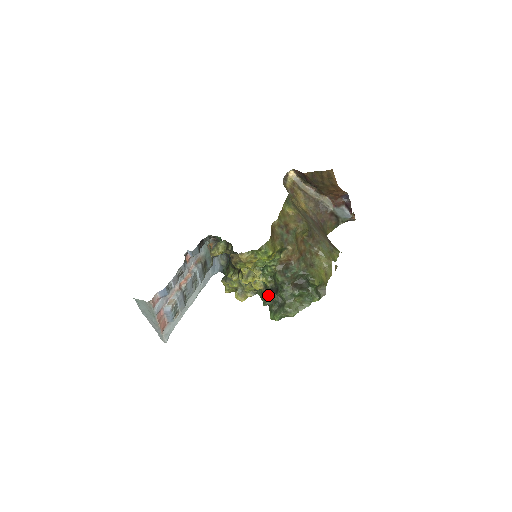
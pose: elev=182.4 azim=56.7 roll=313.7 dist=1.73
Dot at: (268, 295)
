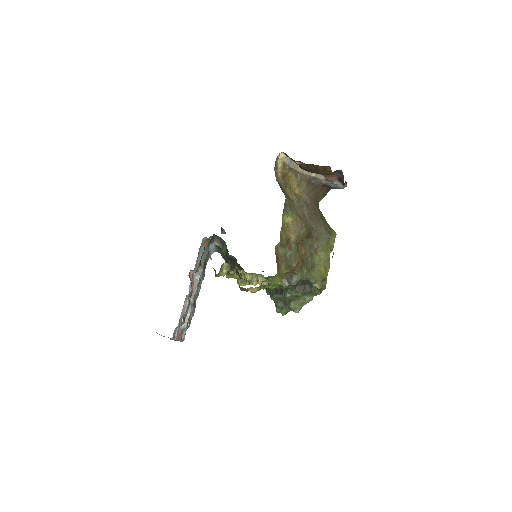
Dot at: (273, 294)
